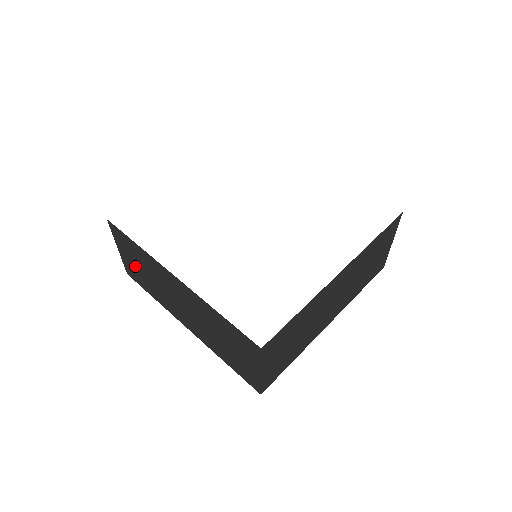
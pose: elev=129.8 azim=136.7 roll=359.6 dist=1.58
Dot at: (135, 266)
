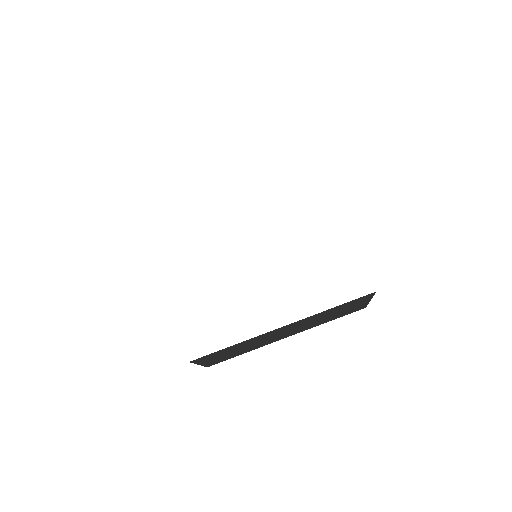
Dot at: occluded
